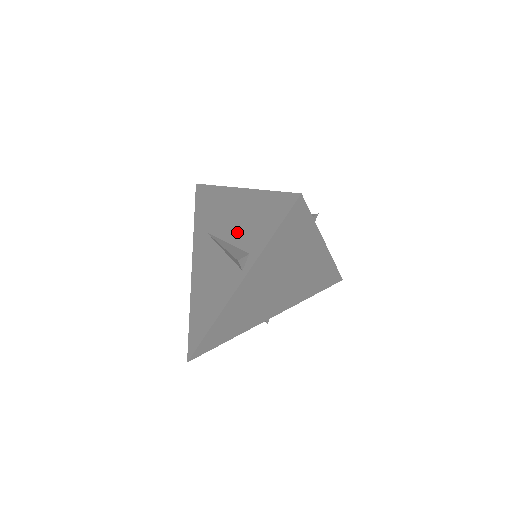
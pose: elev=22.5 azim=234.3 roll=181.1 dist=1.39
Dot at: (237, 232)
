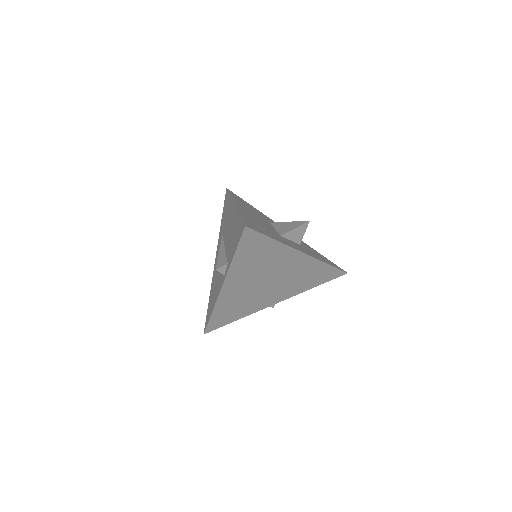
Dot at: (228, 242)
